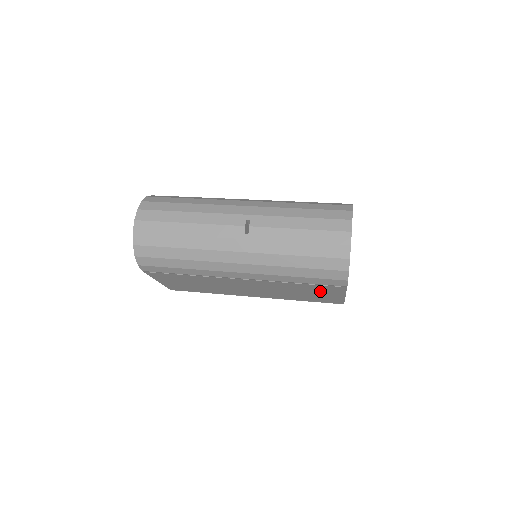
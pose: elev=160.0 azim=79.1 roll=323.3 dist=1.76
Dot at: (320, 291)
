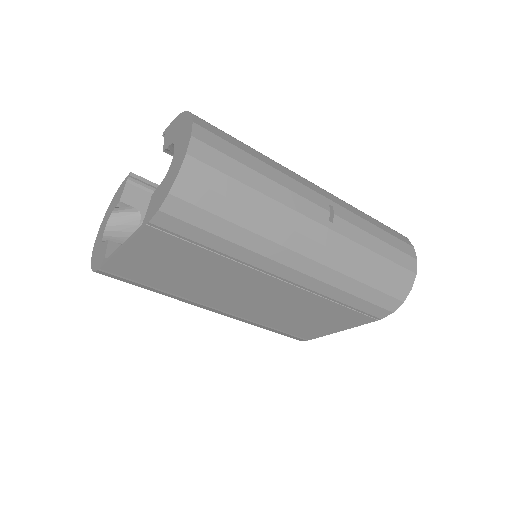
Dot at: (332, 319)
